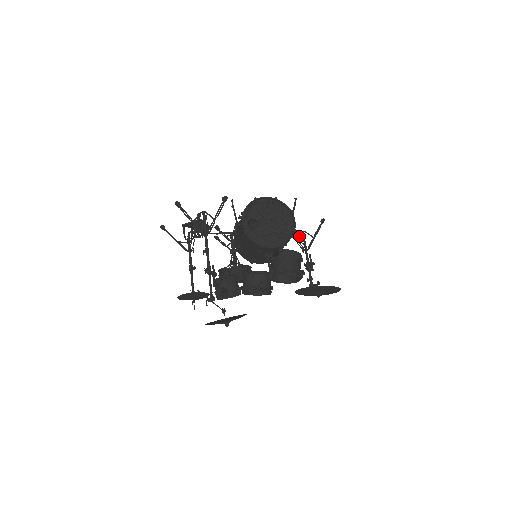
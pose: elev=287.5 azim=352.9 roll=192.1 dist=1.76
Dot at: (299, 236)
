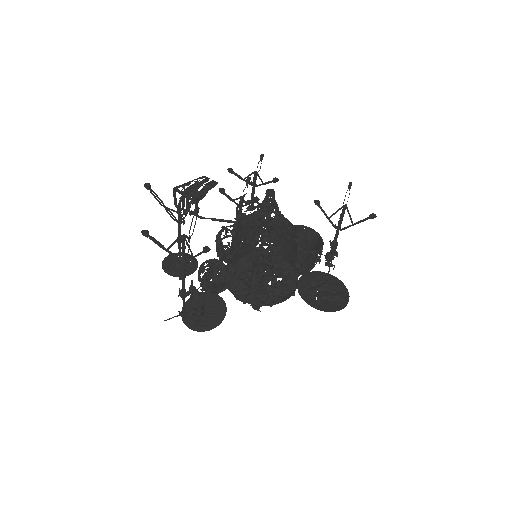
Dot at: occluded
